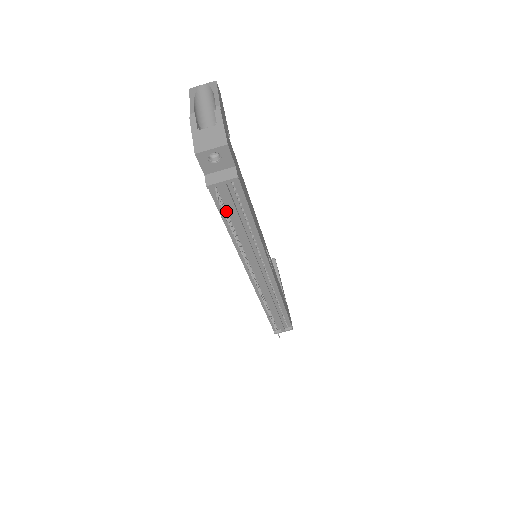
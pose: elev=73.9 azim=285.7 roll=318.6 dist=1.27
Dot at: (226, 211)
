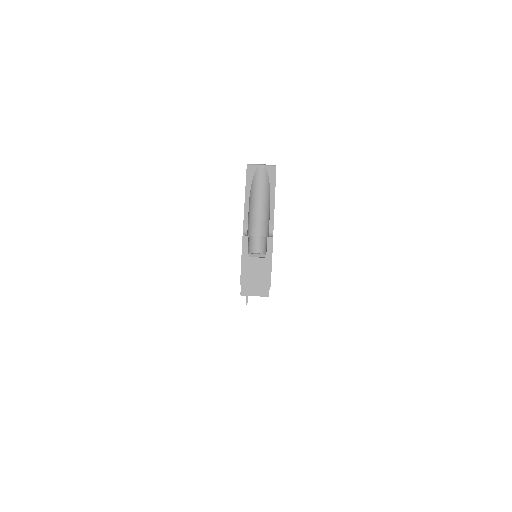
Dot at: occluded
